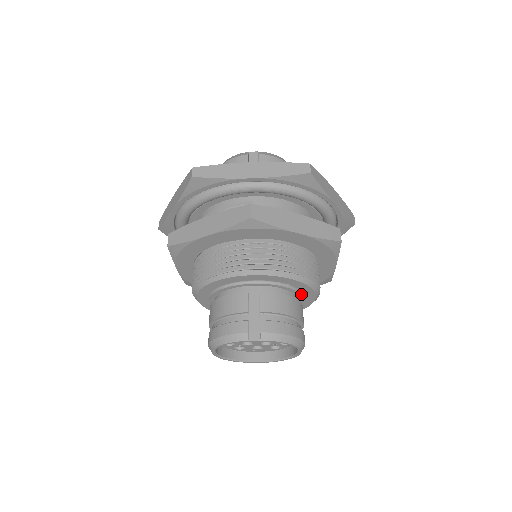
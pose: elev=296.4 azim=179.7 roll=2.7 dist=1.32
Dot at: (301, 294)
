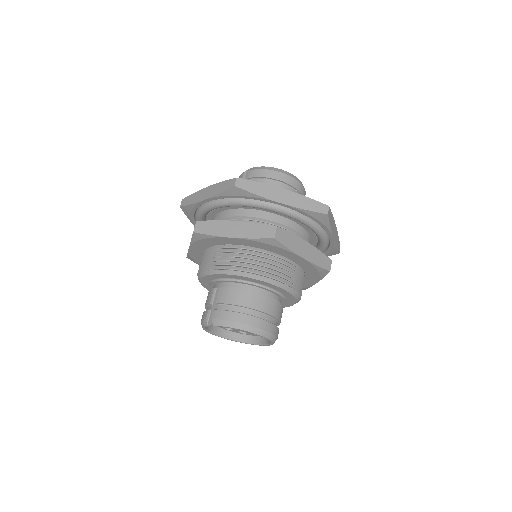
Dot at: (265, 286)
